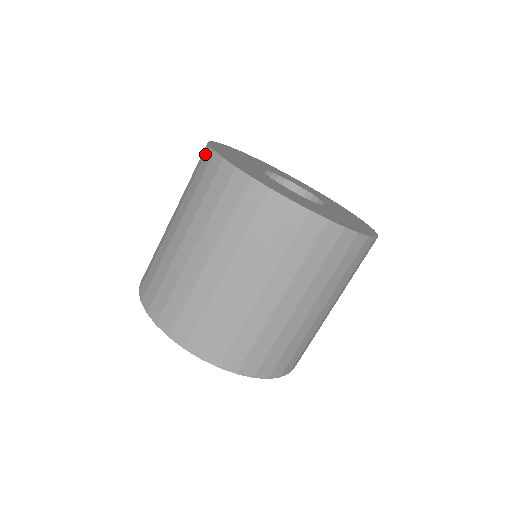
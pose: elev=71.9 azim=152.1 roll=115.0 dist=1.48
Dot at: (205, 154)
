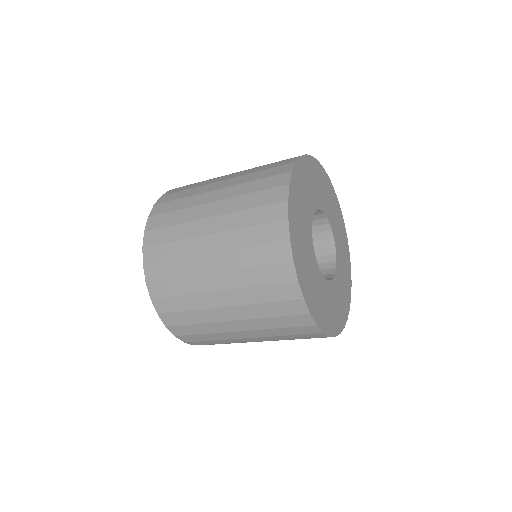
Dot at: (281, 242)
